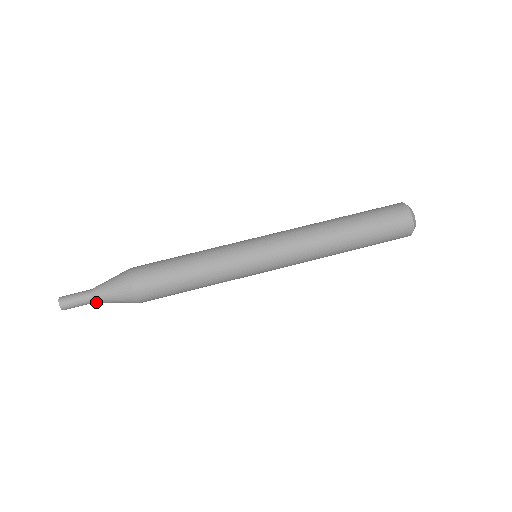
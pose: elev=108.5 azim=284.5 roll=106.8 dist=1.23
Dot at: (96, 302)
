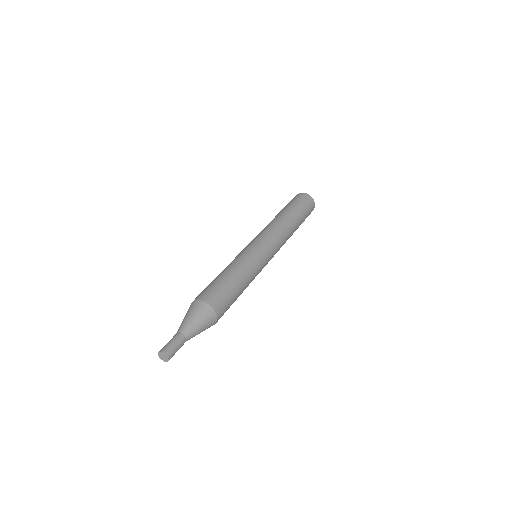
Dot at: (188, 338)
